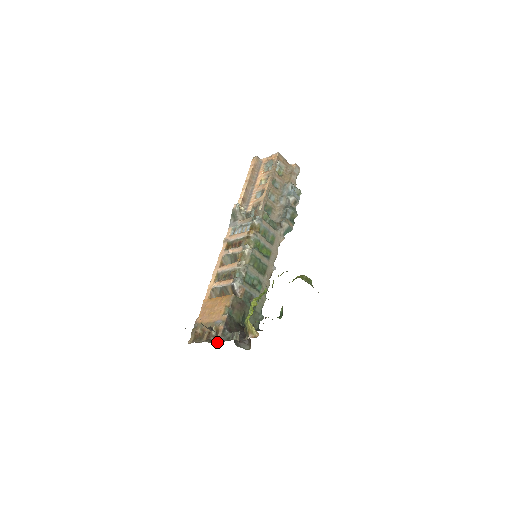
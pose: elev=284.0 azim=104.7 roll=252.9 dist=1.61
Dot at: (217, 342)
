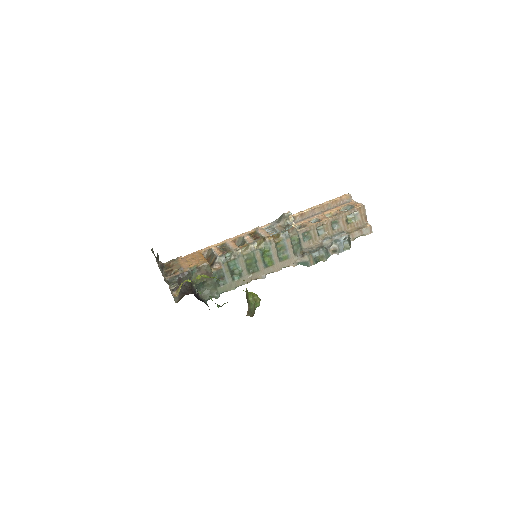
Dot at: occluded
